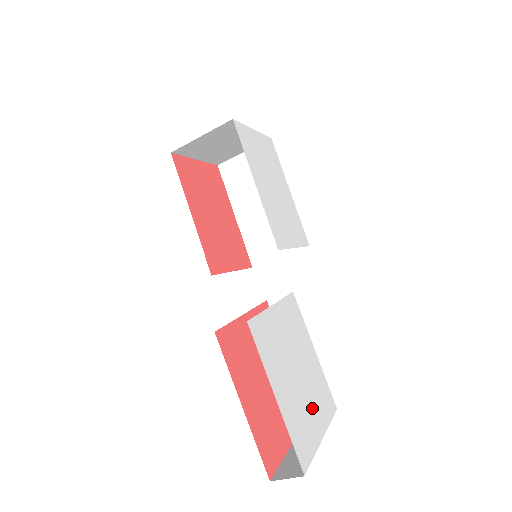
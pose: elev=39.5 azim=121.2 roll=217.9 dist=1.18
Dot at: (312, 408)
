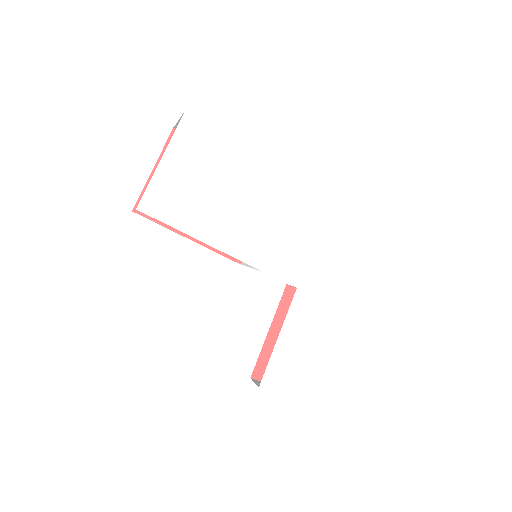
Dot at: (350, 362)
